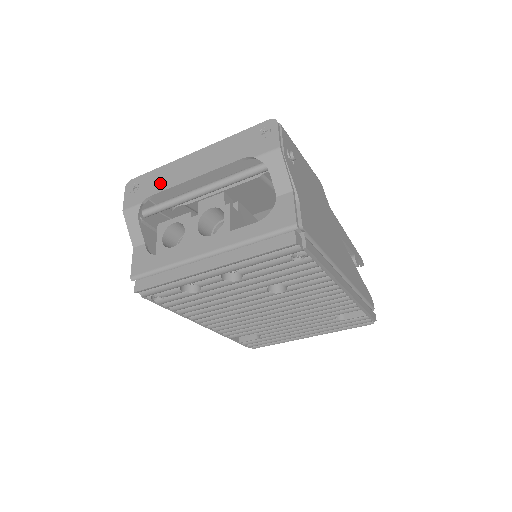
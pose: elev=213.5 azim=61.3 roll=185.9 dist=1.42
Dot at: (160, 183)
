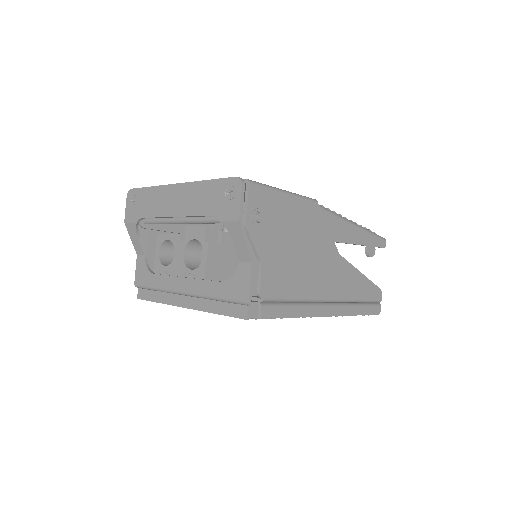
Dot at: (150, 207)
